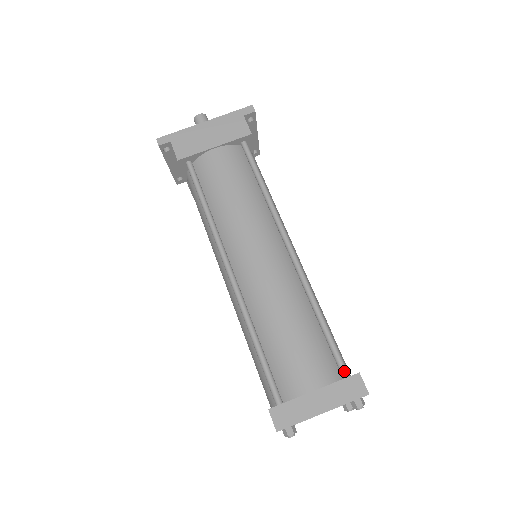
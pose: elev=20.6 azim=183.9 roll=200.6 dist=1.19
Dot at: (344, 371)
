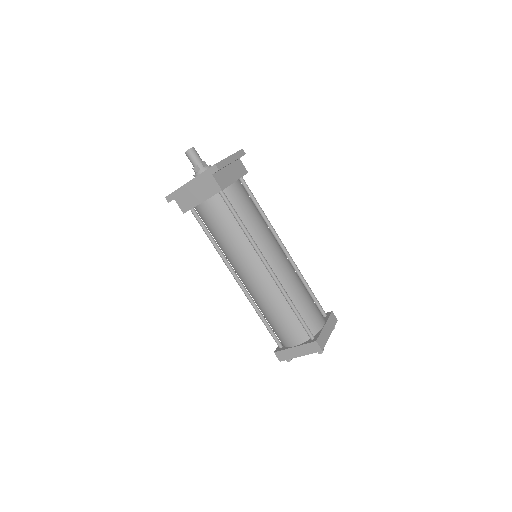
Dot at: (310, 337)
